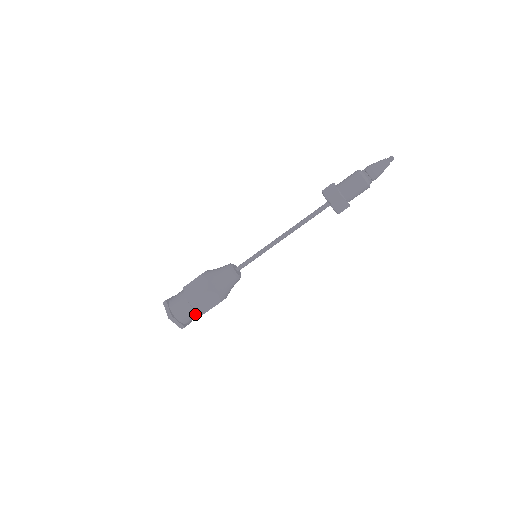
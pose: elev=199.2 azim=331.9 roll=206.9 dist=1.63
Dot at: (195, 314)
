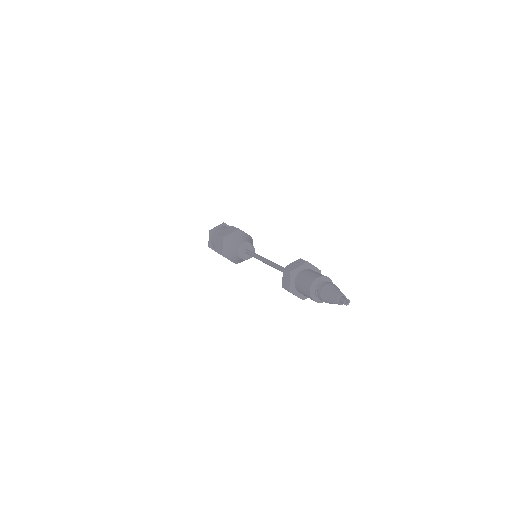
Dot at: occluded
